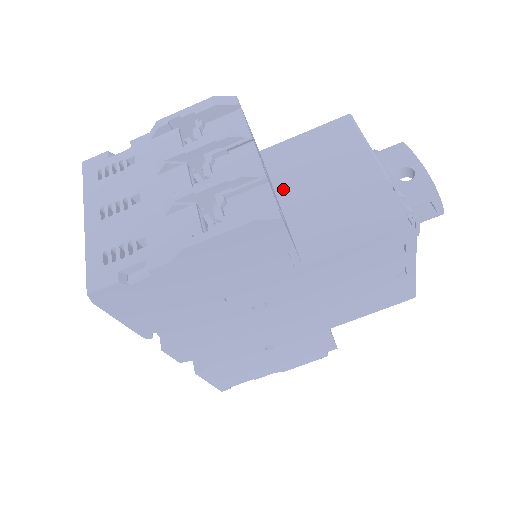
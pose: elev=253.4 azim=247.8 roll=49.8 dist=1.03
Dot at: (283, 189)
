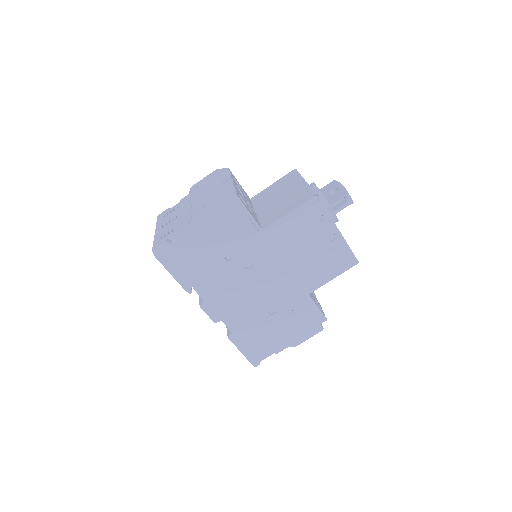
Dot at: (259, 207)
